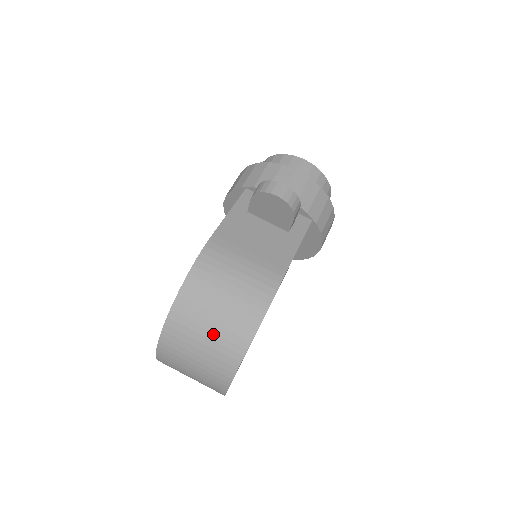
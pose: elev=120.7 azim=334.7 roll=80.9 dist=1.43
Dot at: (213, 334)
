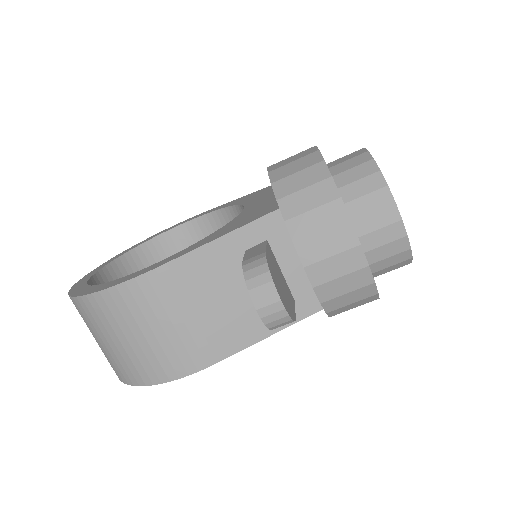
Dot at: (106, 348)
